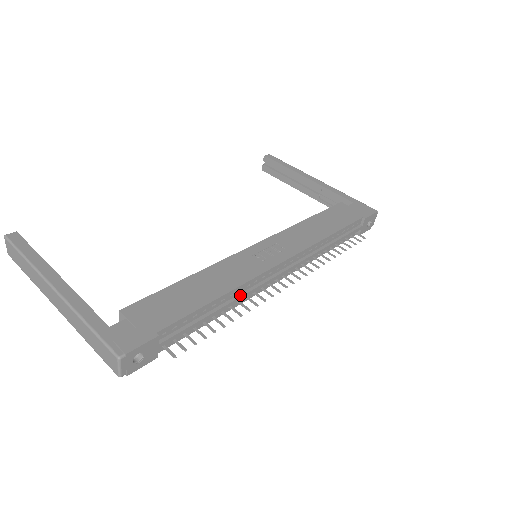
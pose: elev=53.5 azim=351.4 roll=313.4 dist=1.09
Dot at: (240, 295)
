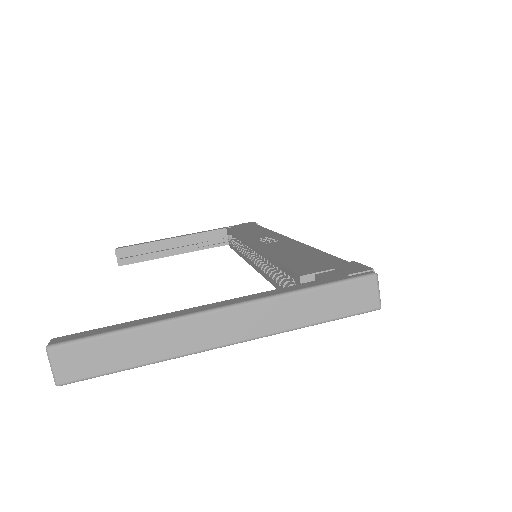
Dot at: occluded
